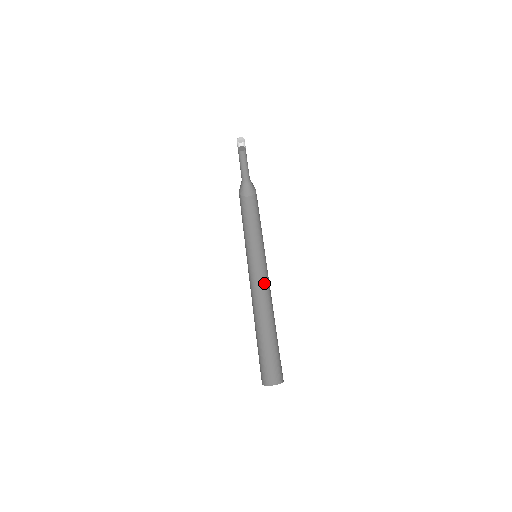
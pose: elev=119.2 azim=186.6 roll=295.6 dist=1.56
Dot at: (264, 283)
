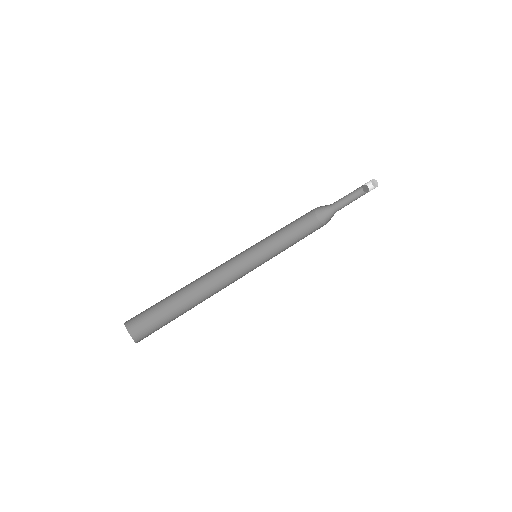
Dot at: (236, 280)
